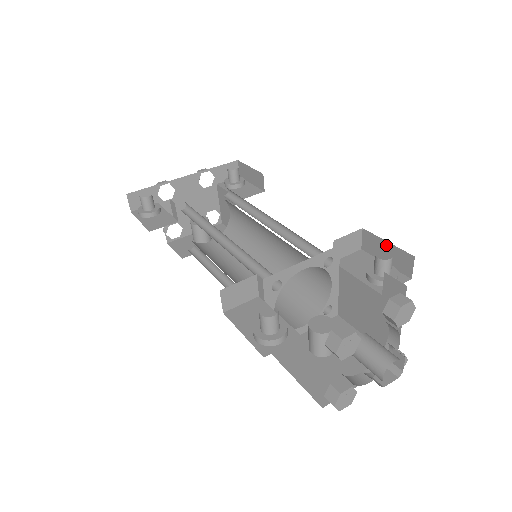
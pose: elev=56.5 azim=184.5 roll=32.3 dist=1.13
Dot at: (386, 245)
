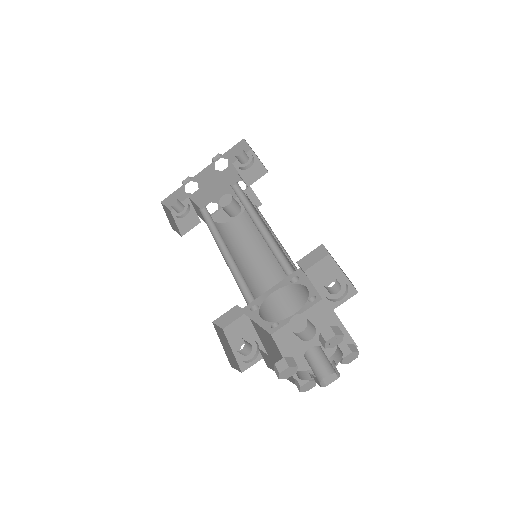
Dot at: occluded
